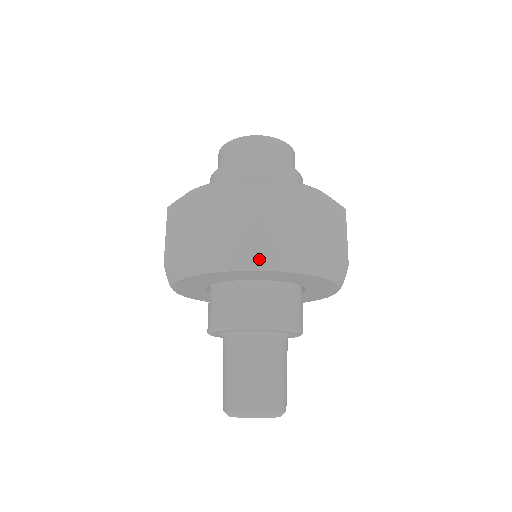
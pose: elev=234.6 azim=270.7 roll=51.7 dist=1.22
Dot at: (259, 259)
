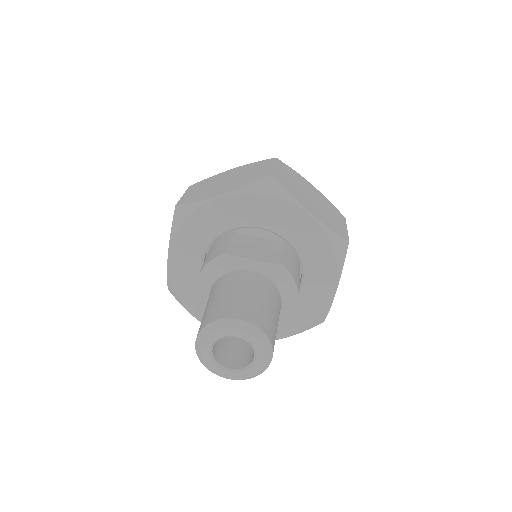
Dot at: (272, 185)
